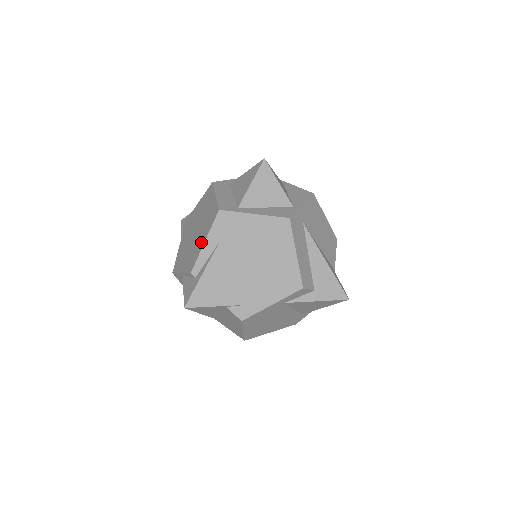
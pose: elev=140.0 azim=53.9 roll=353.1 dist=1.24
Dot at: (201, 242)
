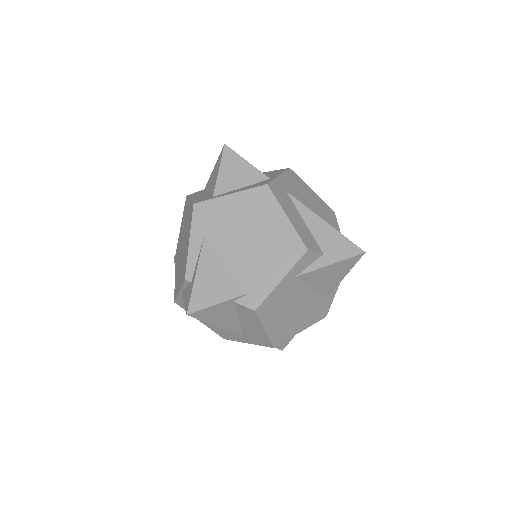
Dot at: (187, 245)
